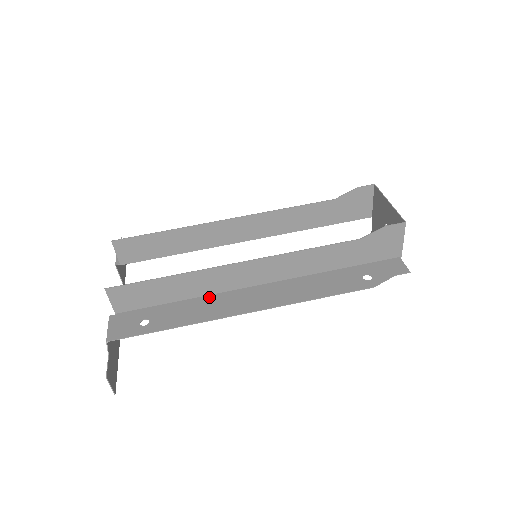
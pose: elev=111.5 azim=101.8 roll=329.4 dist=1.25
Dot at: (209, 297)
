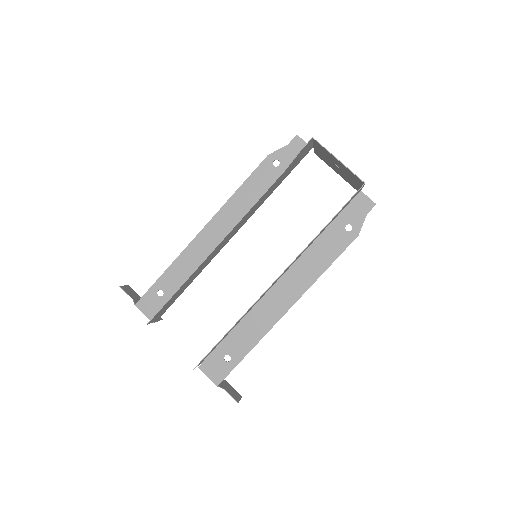
Dot at: (252, 312)
